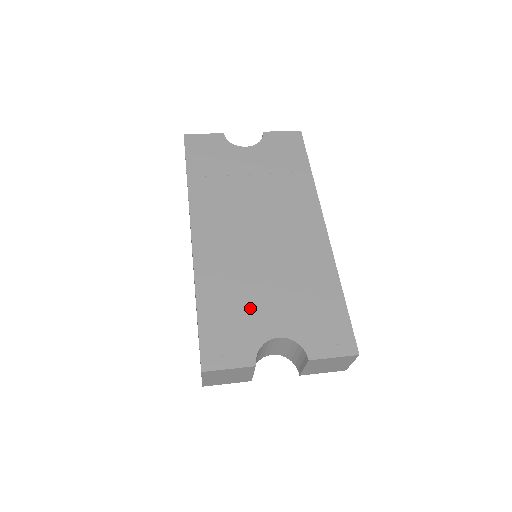
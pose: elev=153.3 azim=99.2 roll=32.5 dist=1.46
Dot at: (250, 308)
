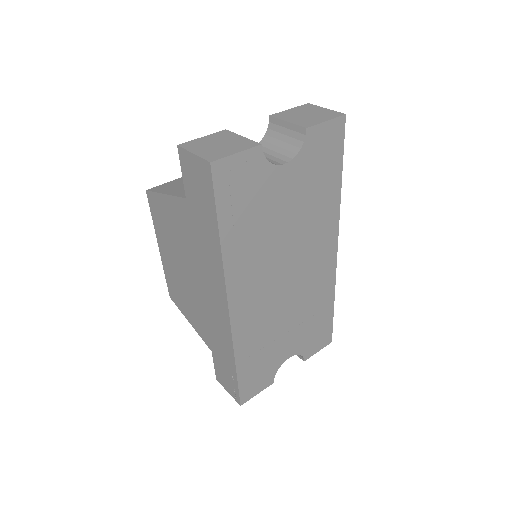
Dot at: (274, 349)
